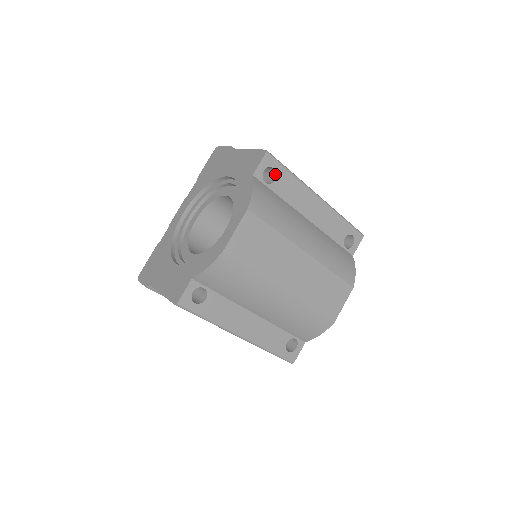
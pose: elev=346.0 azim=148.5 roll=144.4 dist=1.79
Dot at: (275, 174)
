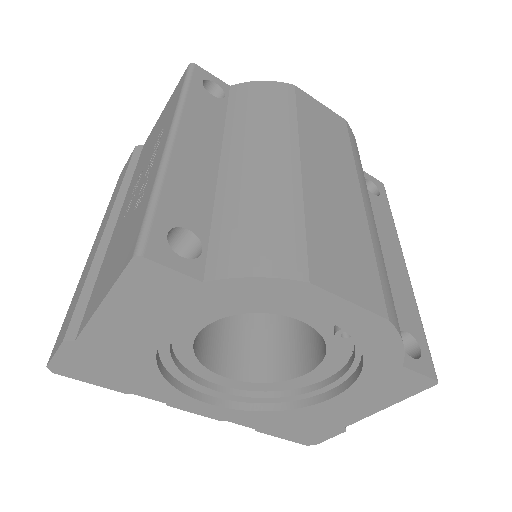
Dot at: (376, 197)
